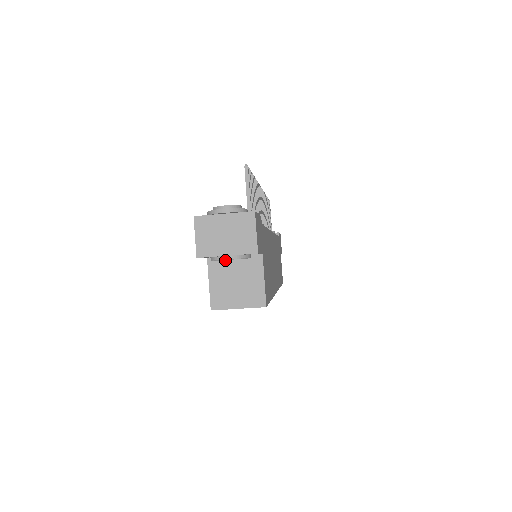
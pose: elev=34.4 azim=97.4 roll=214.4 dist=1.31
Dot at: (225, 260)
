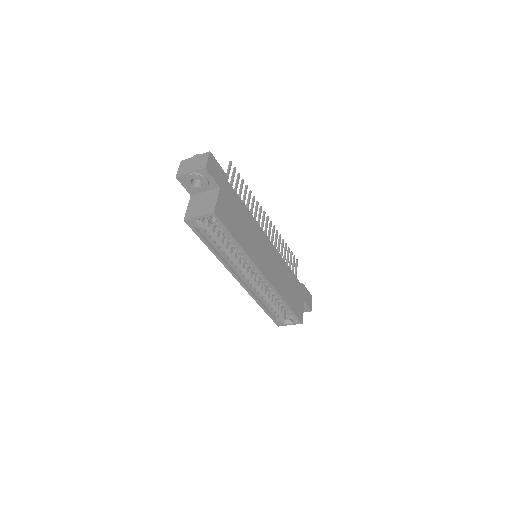
Dot at: (199, 195)
